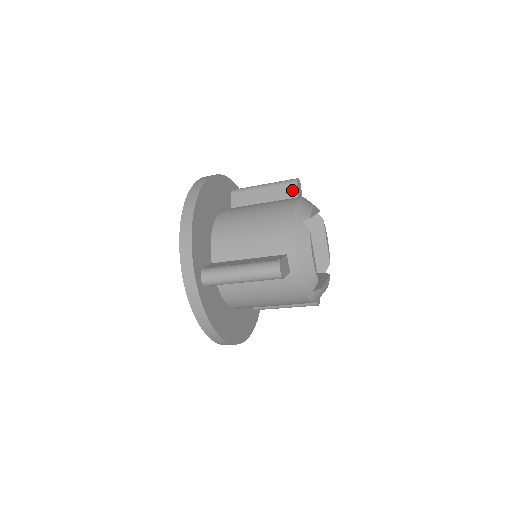
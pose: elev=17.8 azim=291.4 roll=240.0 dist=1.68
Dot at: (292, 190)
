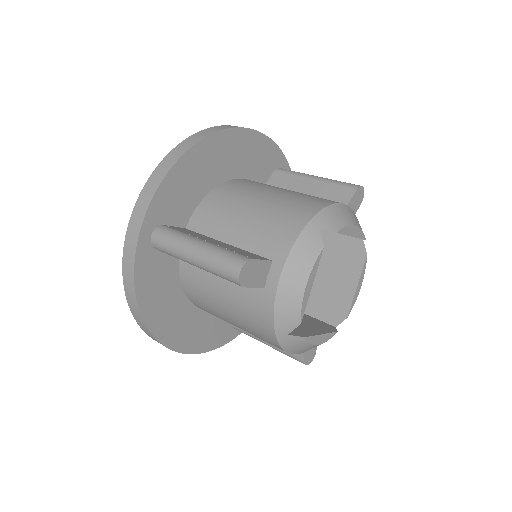
Dot at: (345, 196)
